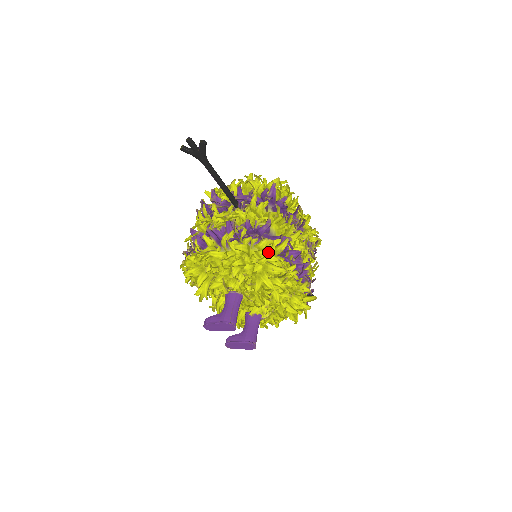
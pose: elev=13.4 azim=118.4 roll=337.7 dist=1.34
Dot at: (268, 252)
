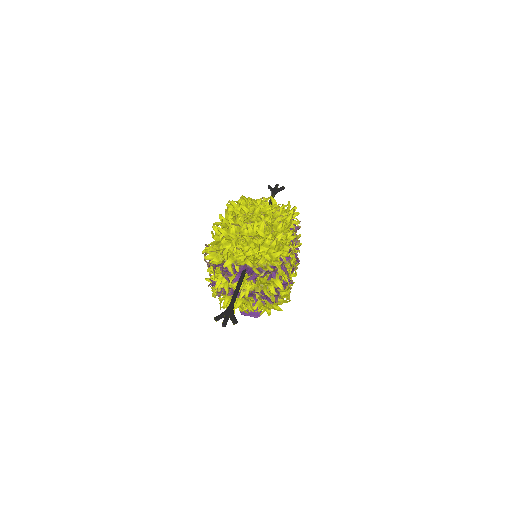
Dot at: occluded
